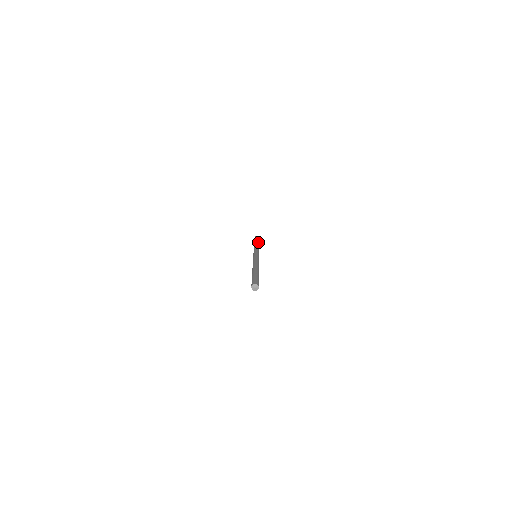
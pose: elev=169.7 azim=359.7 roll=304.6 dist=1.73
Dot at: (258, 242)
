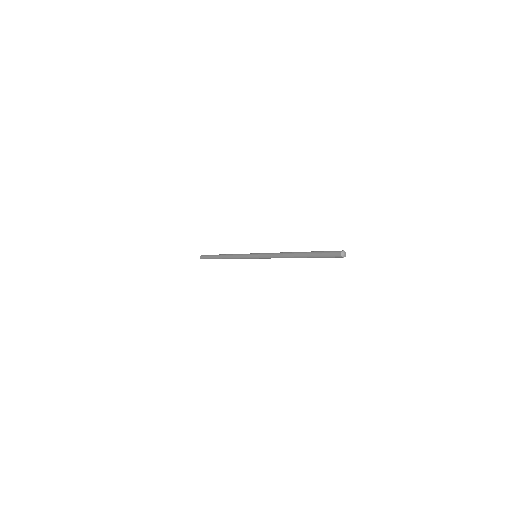
Dot at: occluded
